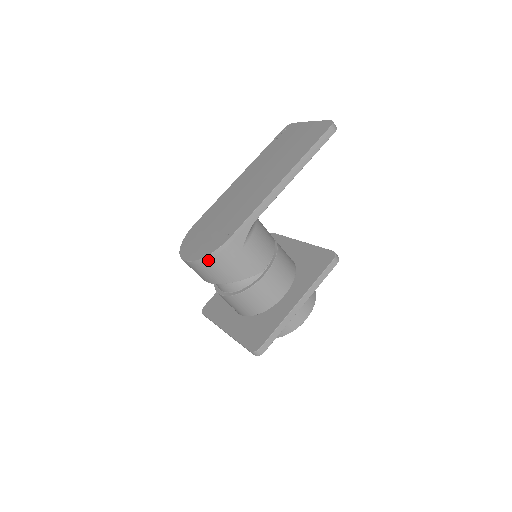
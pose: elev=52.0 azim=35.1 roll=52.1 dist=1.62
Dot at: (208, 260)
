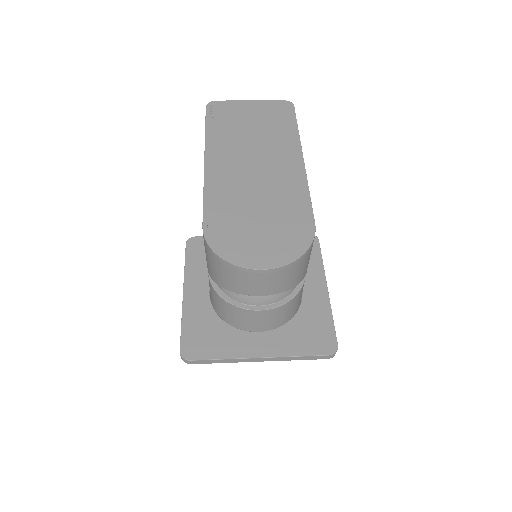
Dot at: (303, 257)
